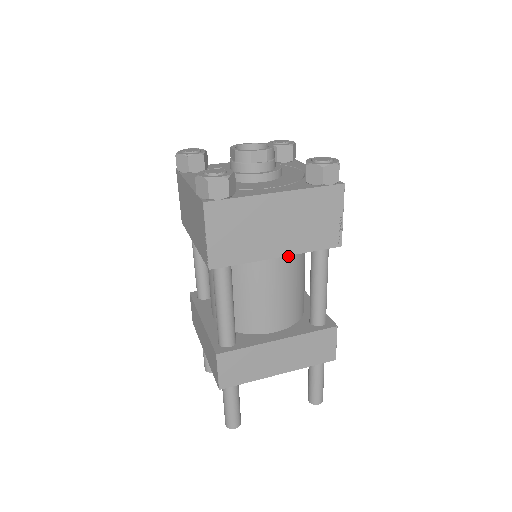
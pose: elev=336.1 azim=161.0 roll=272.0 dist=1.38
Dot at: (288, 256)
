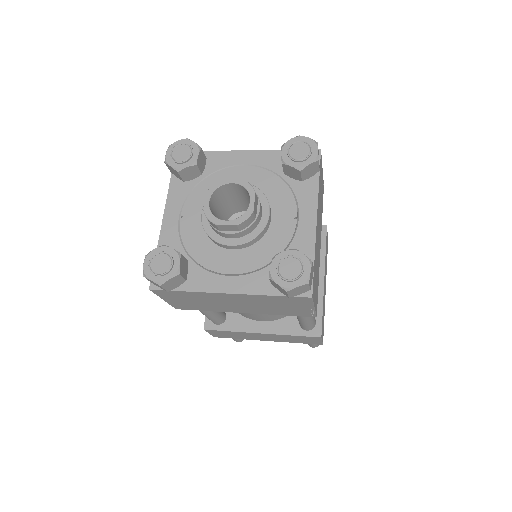
Dot at: occluded
